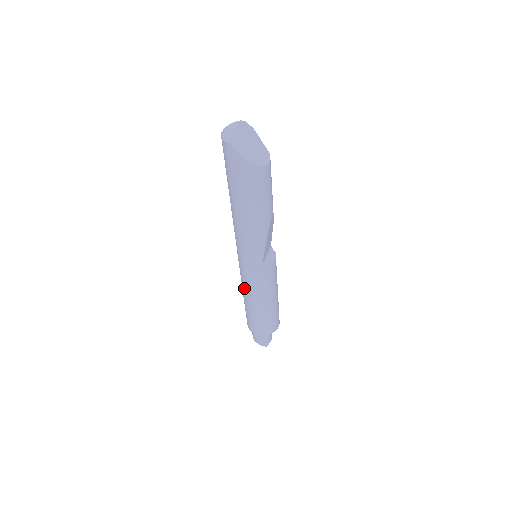
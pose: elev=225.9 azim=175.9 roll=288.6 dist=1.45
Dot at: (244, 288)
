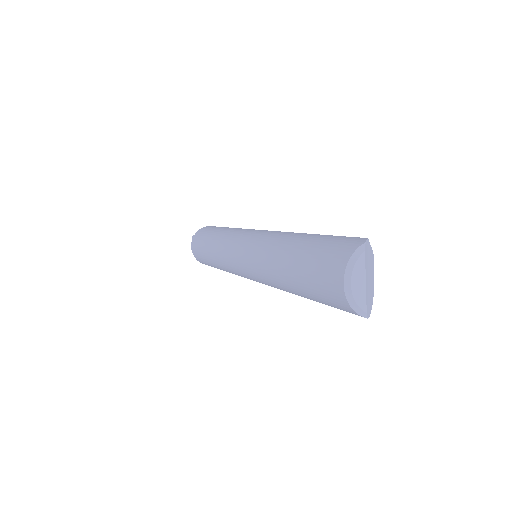
Dot at: (226, 271)
